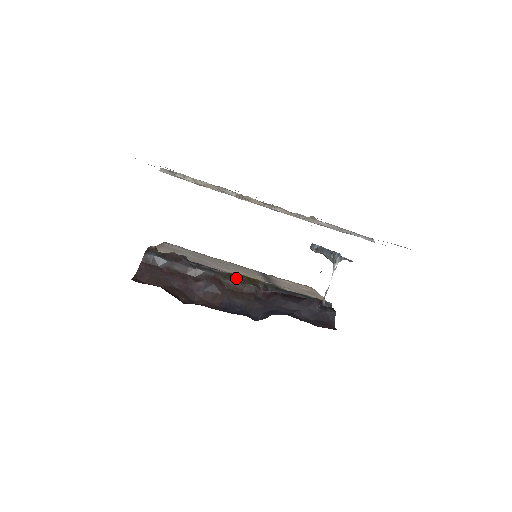
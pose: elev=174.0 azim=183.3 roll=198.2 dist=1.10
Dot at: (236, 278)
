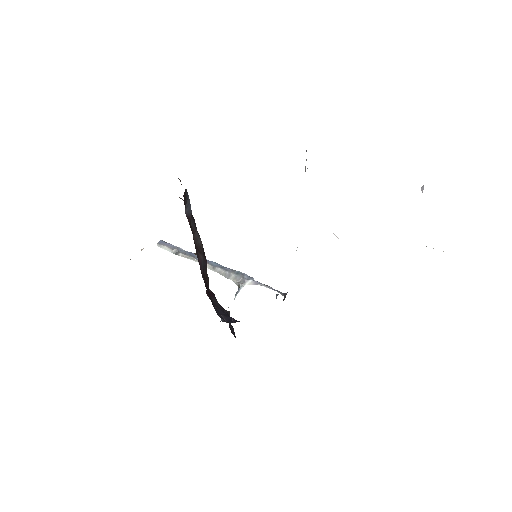
Dot at: occluded
